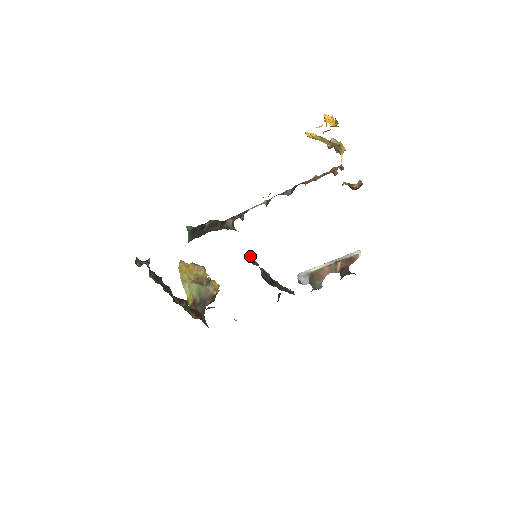
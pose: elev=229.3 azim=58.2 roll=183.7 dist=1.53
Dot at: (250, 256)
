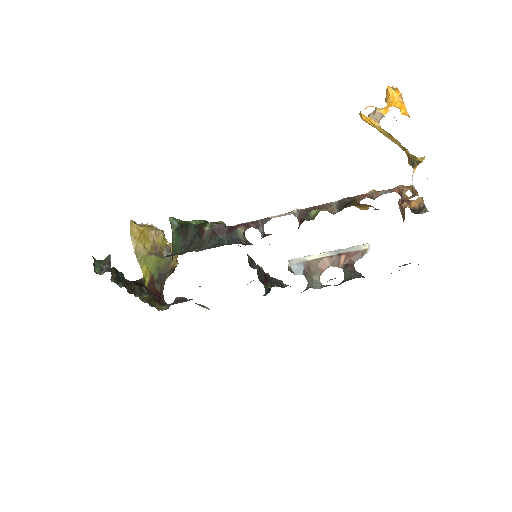
Dot at: (248, 255)
